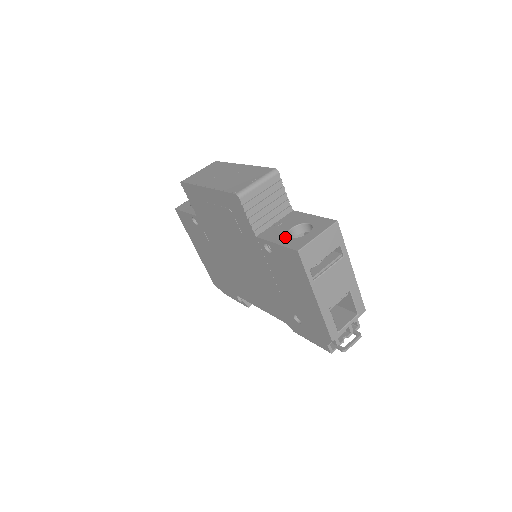
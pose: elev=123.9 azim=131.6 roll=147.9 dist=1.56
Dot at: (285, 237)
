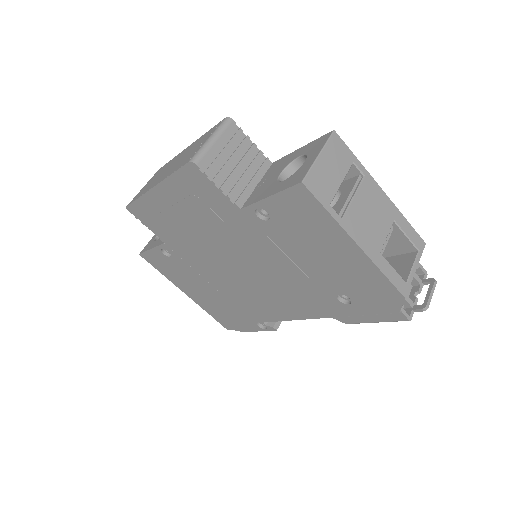
Dot at: (277, 184)
